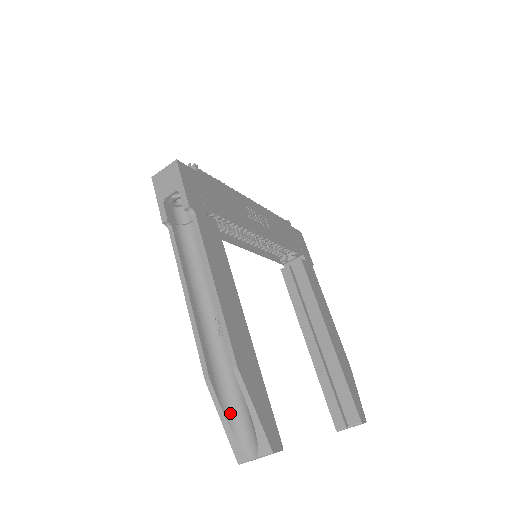
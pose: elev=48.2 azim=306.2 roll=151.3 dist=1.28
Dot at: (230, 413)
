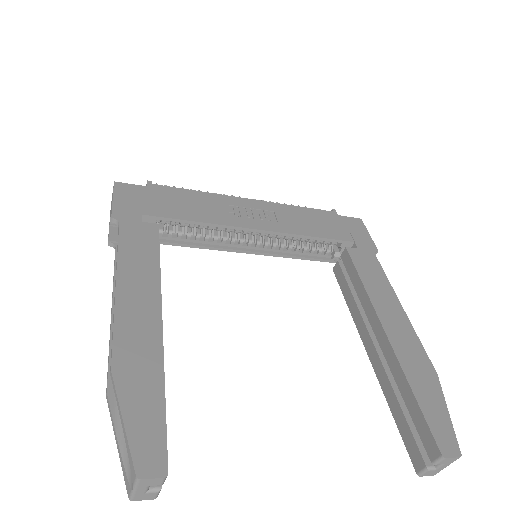
Dot at: occluded
